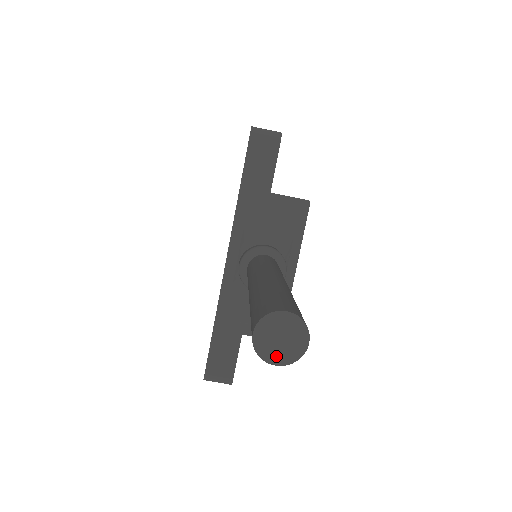
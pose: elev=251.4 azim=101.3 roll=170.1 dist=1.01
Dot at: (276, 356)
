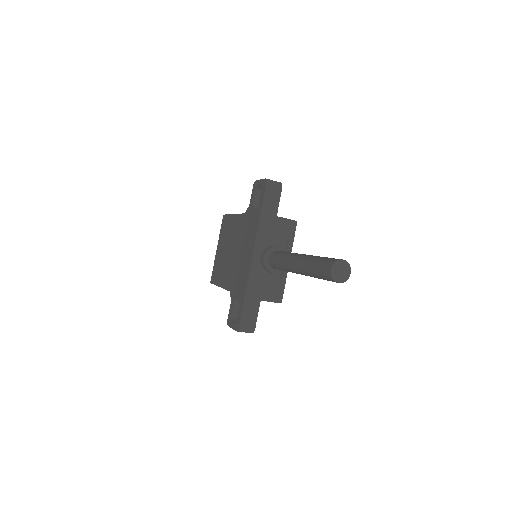
Dot at: (339, 279)
